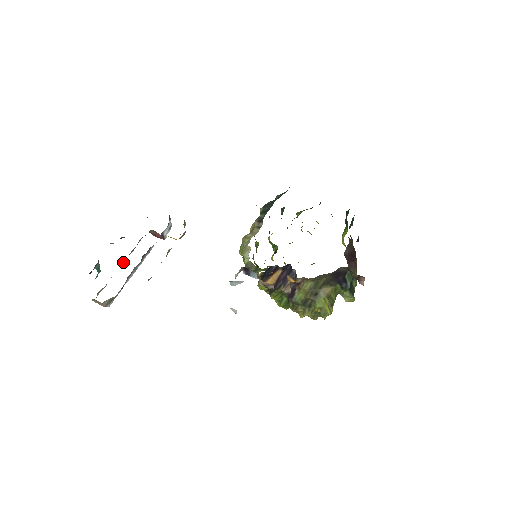
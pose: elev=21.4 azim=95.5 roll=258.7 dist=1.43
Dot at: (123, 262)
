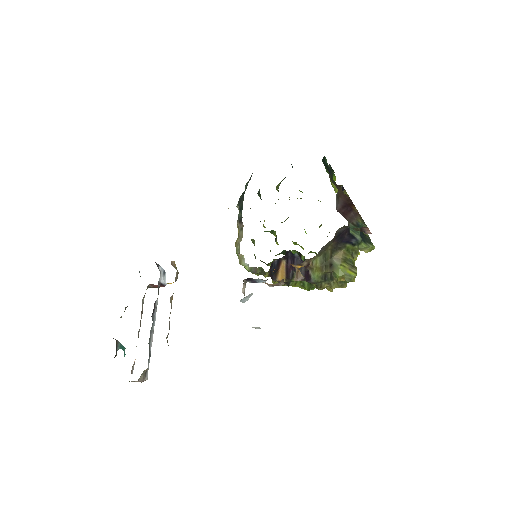
Dot at: (139, 330)
